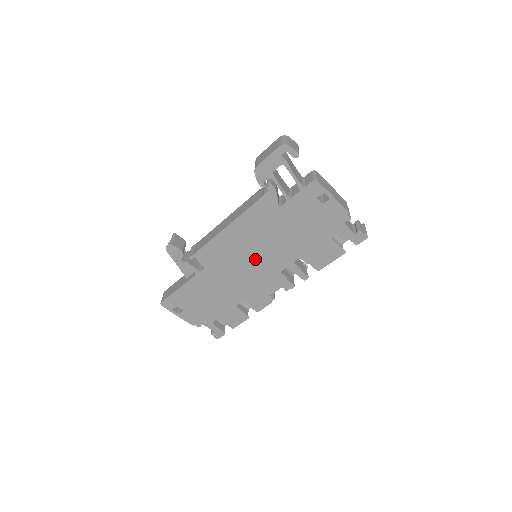
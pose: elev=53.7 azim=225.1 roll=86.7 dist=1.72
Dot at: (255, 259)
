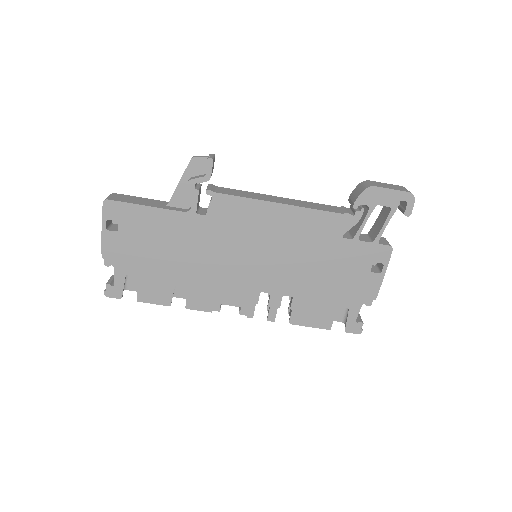
Dot at: (259, 258)
